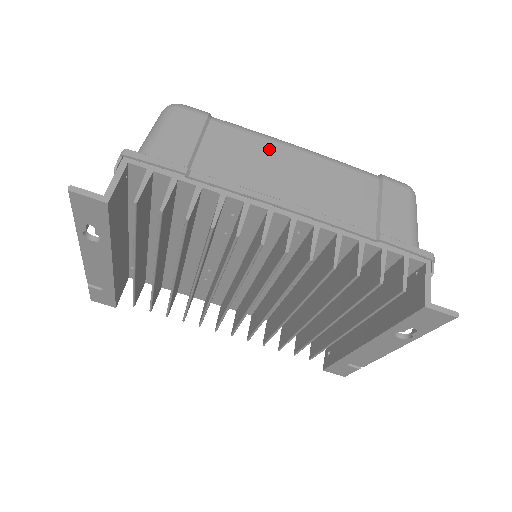
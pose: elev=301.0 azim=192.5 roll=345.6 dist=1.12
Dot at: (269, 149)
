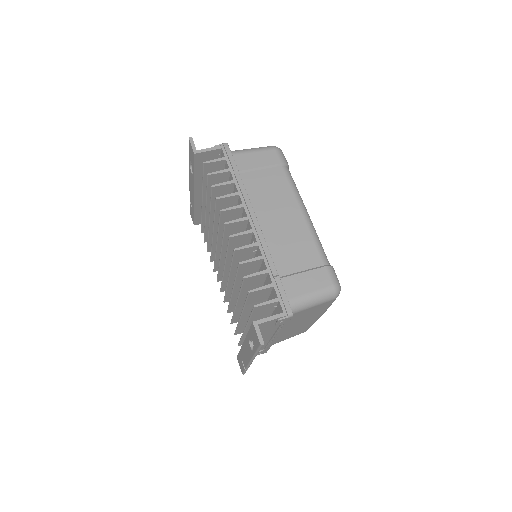
Dot at: (288, 199)
